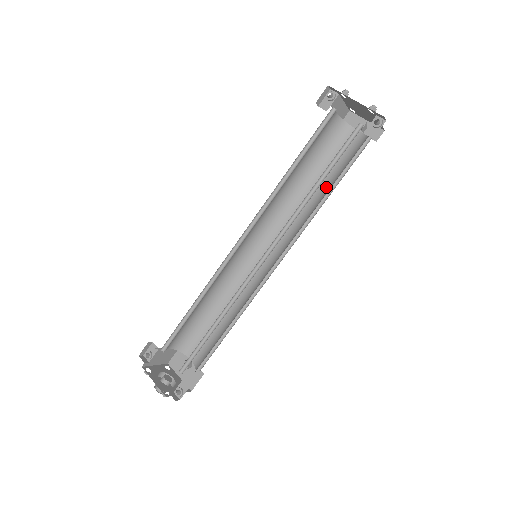
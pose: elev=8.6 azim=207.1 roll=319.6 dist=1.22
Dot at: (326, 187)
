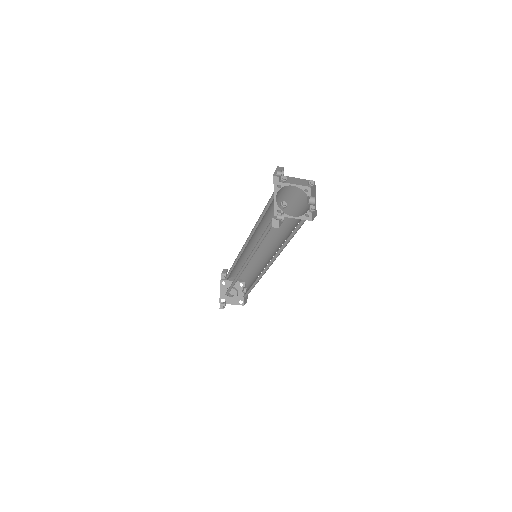
Dot at: occluded
